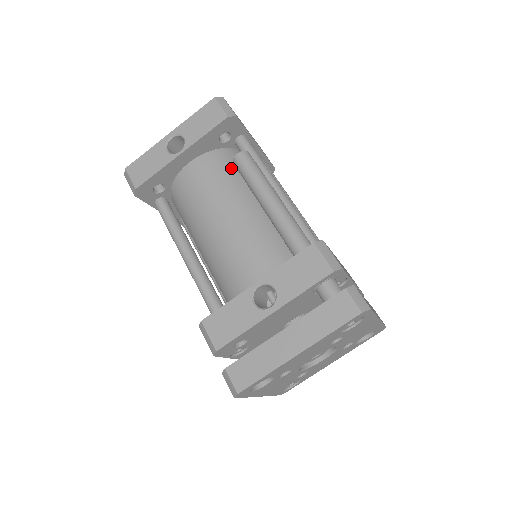
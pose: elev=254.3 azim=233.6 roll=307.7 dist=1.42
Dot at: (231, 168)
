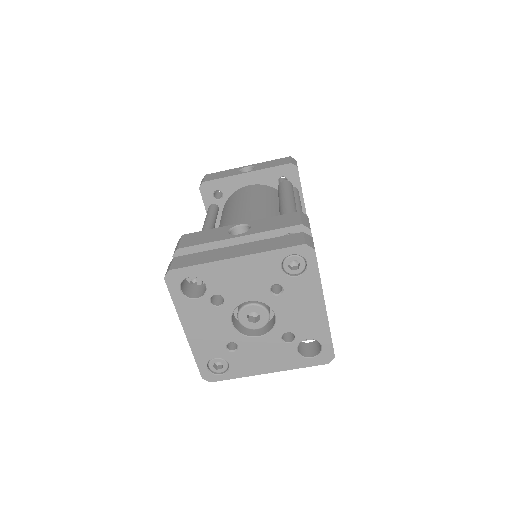
Dot at: (275, 196)
